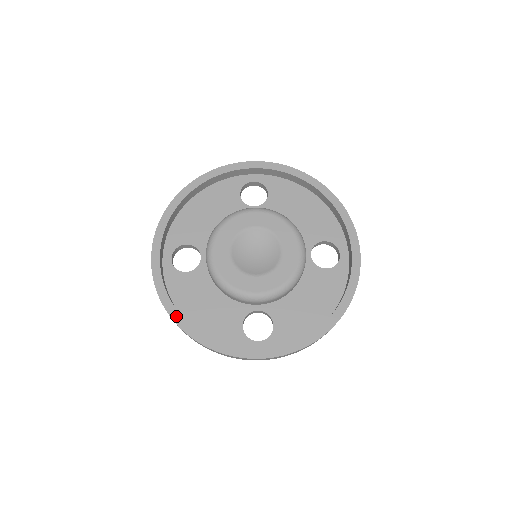
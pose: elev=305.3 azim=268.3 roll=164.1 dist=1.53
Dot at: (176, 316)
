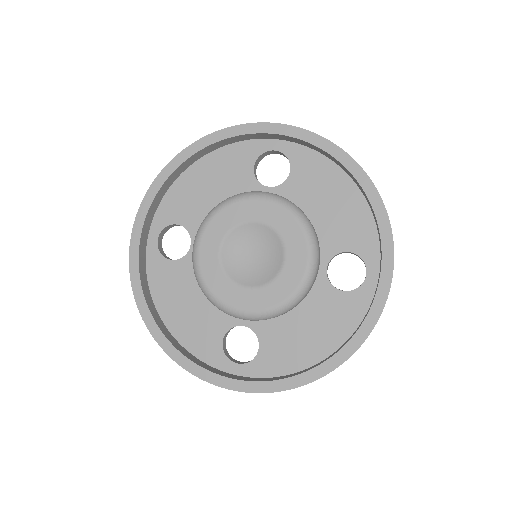
Dot at: (147, 315)
